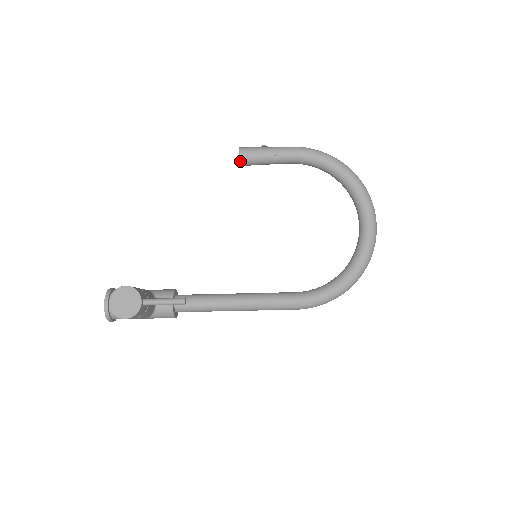
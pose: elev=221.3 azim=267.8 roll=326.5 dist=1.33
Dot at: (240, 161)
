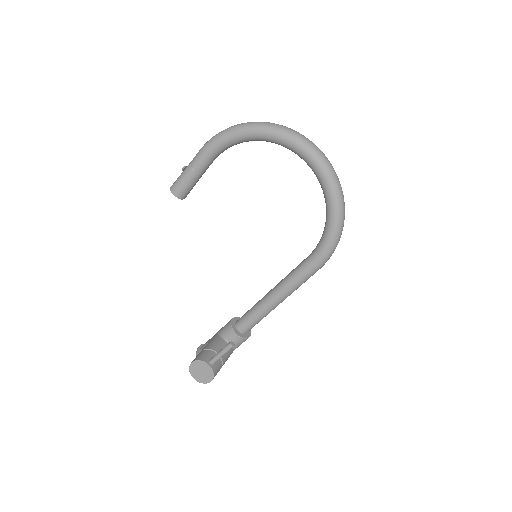
Dot at: (180, 198)
